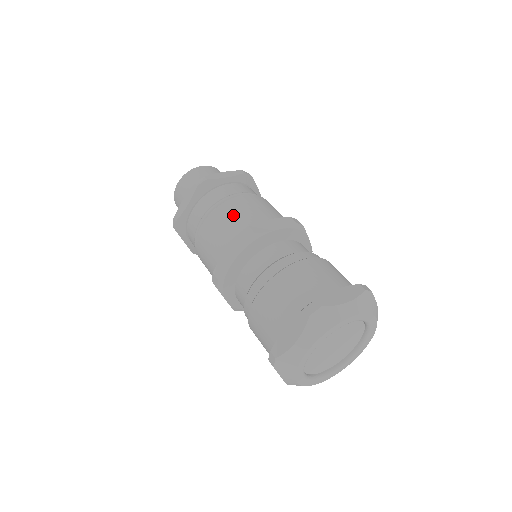
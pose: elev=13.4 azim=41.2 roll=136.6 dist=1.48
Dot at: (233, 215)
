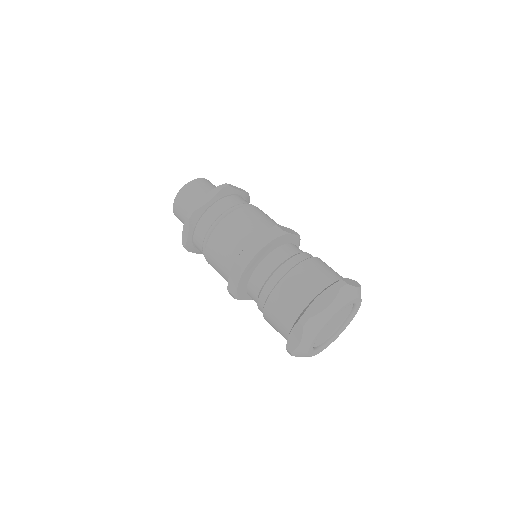
Dot at: (225, 241)
